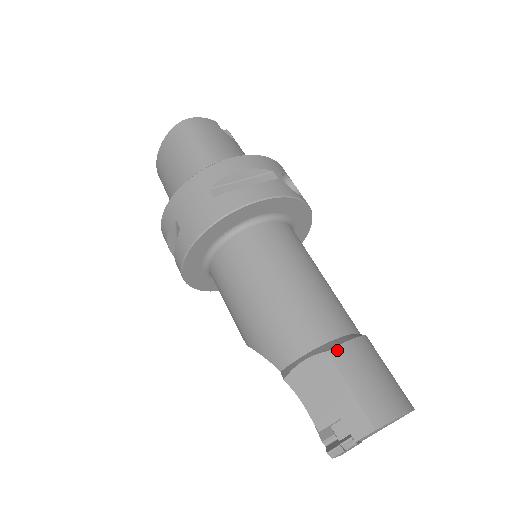
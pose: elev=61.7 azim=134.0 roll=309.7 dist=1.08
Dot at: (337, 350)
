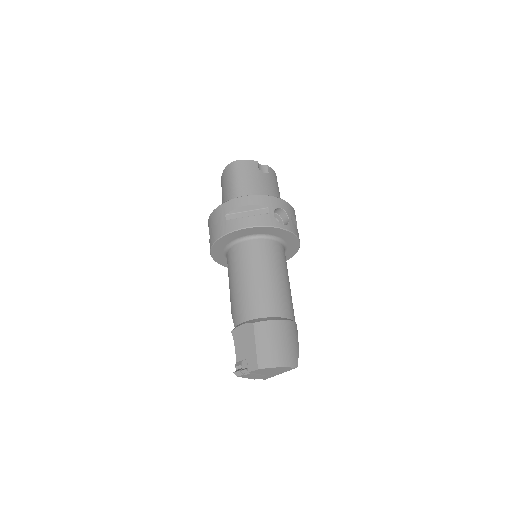
Dot at: (258, 324)
